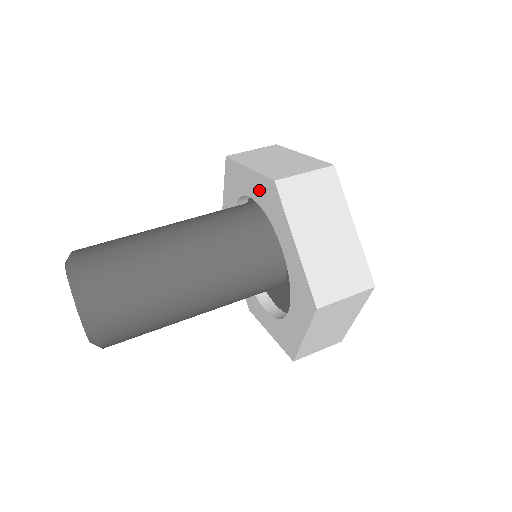
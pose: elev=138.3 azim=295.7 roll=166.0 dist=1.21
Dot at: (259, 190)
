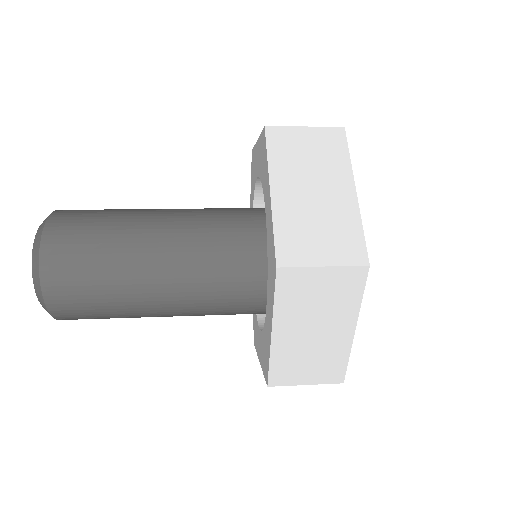
Dot at: (252, 190)
